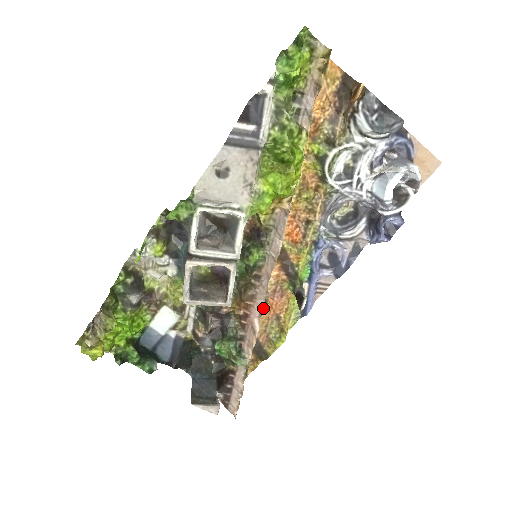
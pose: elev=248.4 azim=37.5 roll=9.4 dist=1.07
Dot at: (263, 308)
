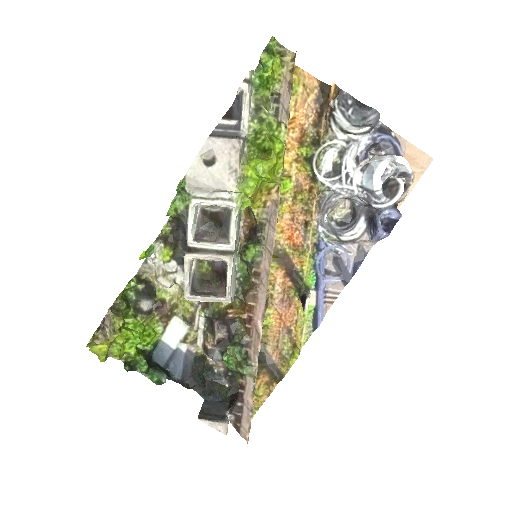
Dot at: (265, 308)
